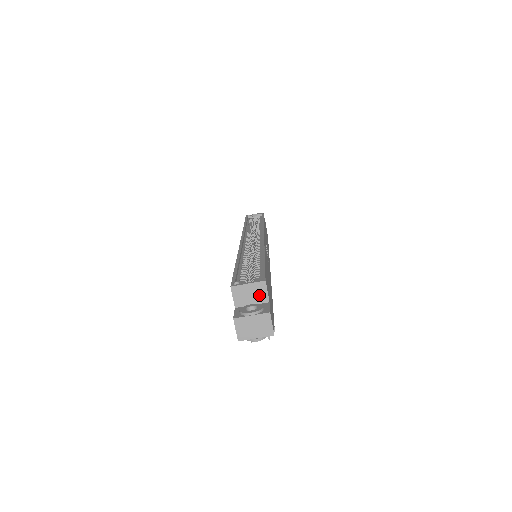
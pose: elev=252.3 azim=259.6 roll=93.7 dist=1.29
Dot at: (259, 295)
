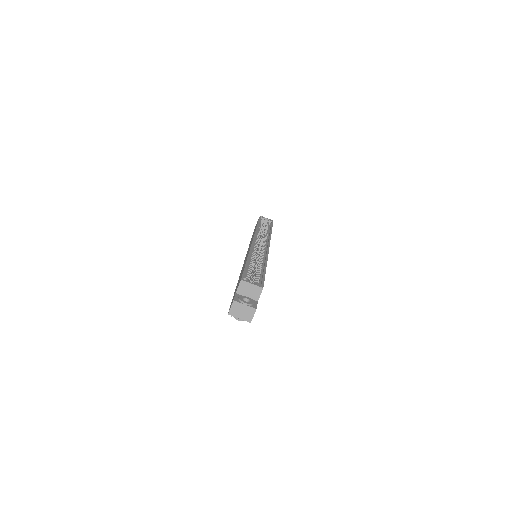
Dot at: (254, 294)
